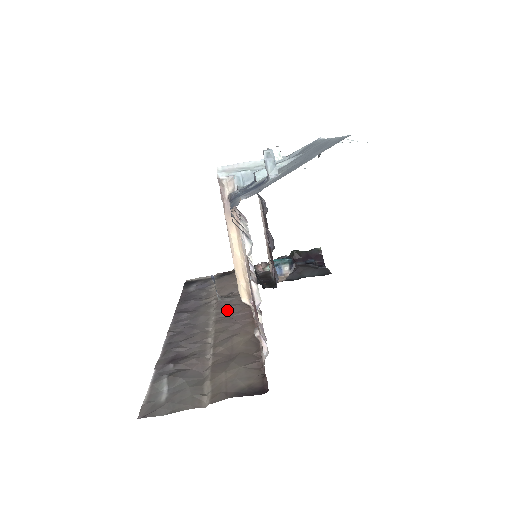
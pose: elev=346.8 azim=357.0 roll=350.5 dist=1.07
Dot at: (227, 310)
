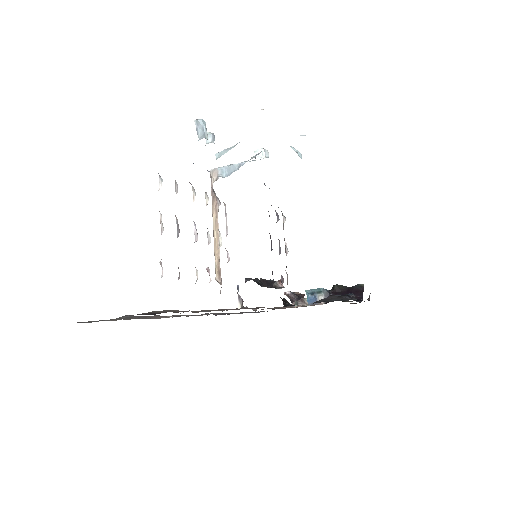
Dot at: occluded
